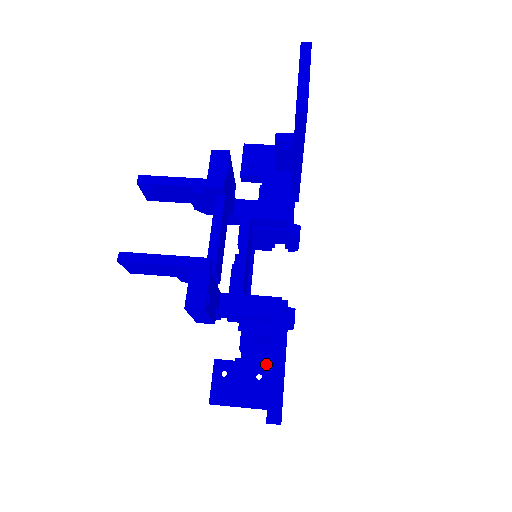
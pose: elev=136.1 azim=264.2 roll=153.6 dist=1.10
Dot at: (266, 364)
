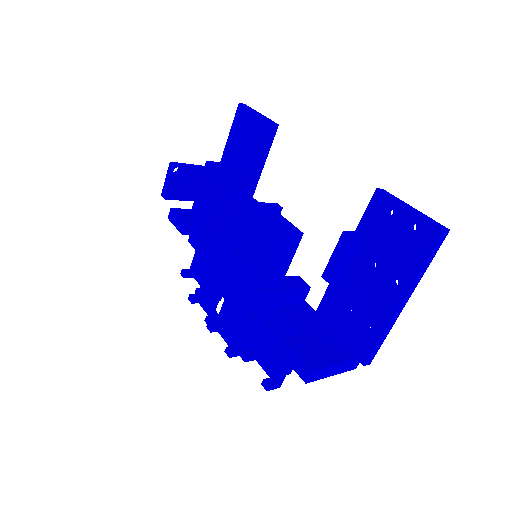
Dot at: (322, 331)
